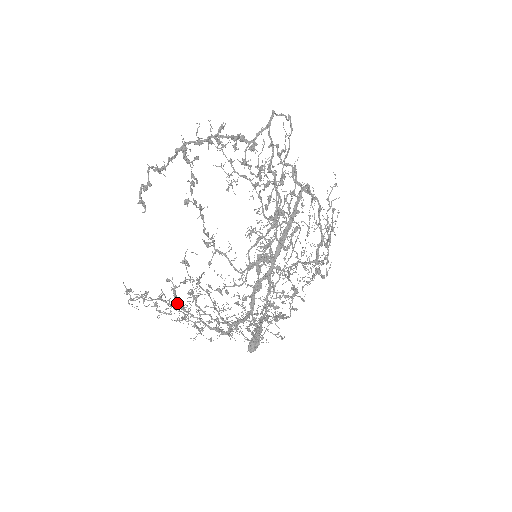
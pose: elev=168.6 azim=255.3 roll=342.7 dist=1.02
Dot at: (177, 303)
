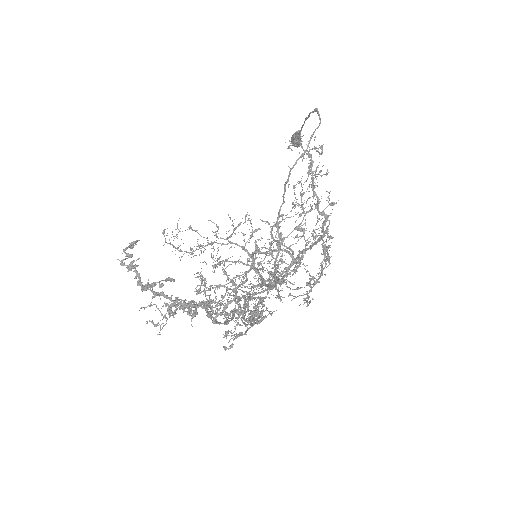
Dot at: occluded
